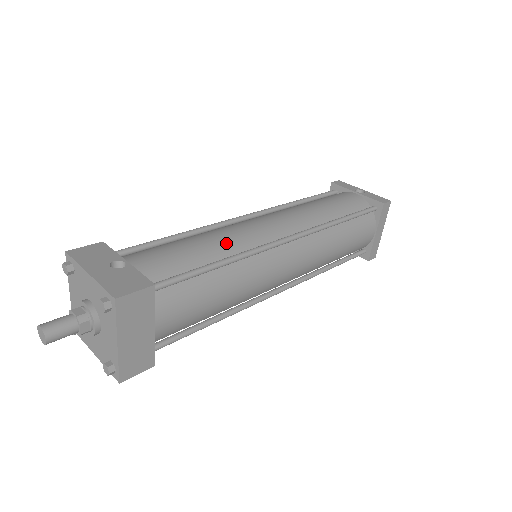
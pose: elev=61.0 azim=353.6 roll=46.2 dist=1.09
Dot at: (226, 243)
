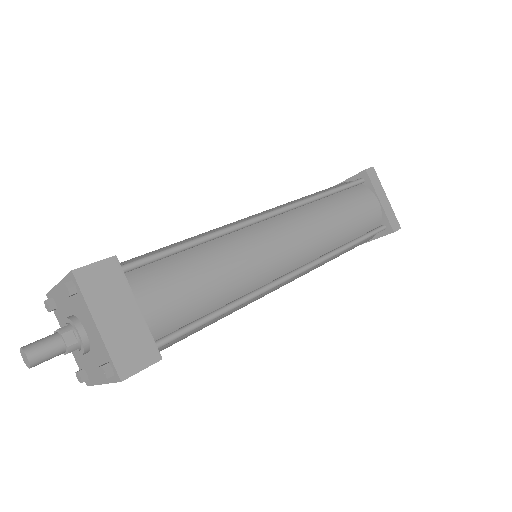
Dot at: (202, 234)
